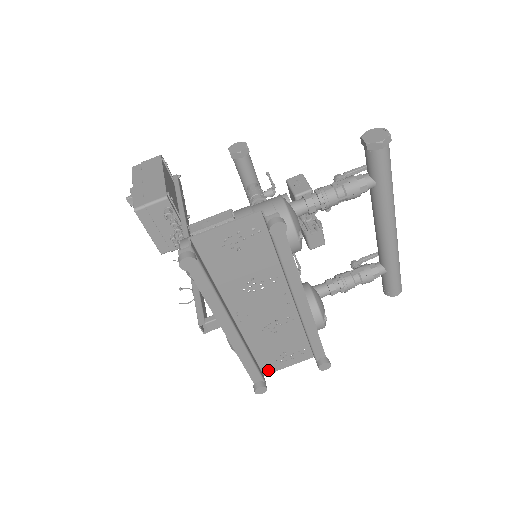
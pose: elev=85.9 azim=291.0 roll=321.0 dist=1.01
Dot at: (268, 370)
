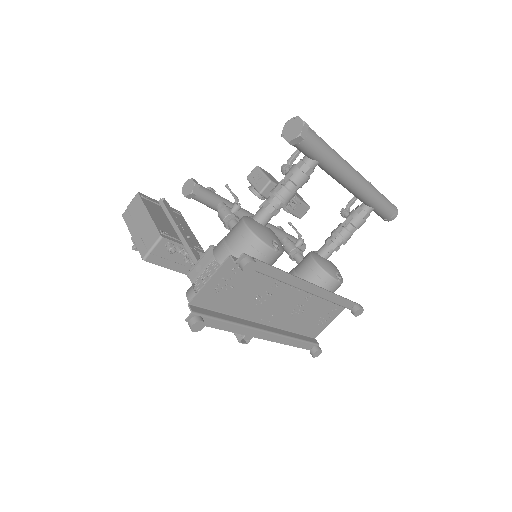
Dot at: (316, 334)
